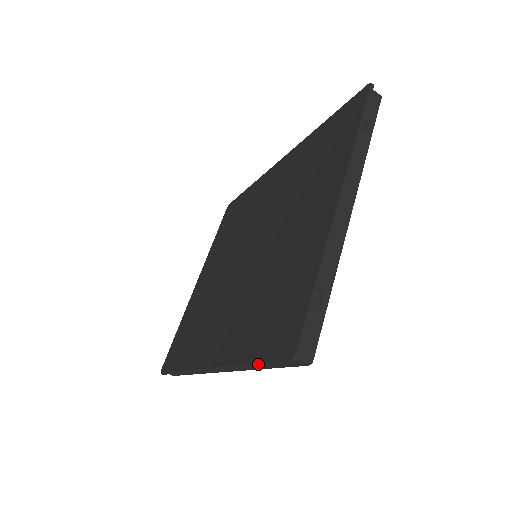
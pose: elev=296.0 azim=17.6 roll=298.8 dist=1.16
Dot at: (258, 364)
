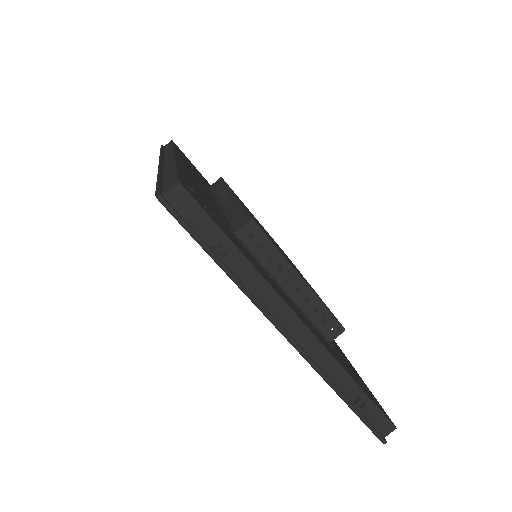
Dot at: occluded
